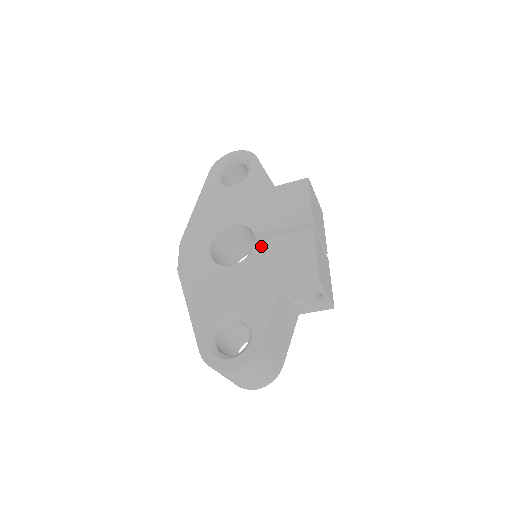
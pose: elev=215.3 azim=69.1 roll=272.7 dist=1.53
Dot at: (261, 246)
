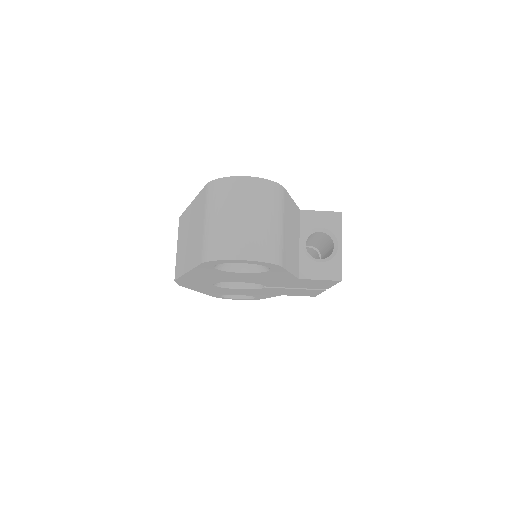
Dot at: occluded
